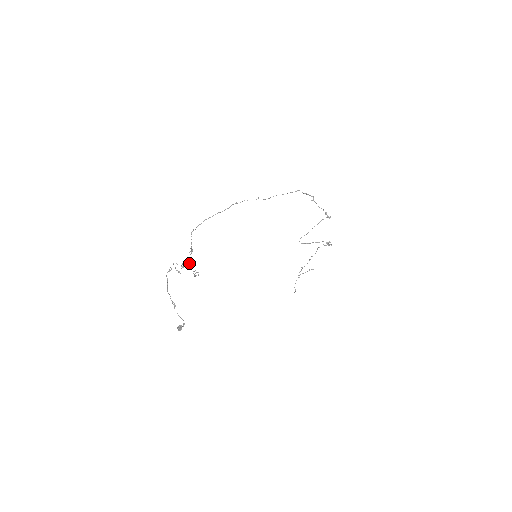
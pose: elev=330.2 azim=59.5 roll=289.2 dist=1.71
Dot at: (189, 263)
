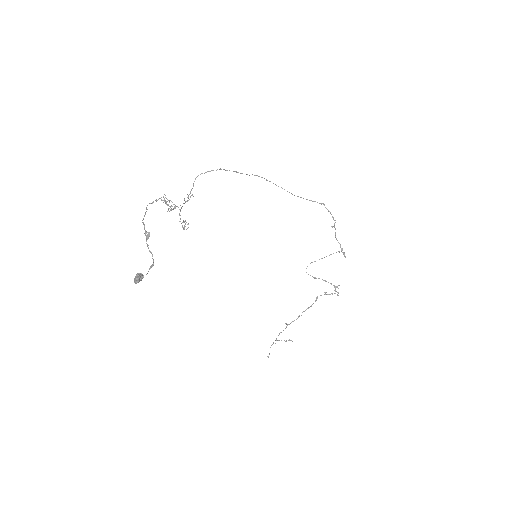
Dot at: (181, 208)
